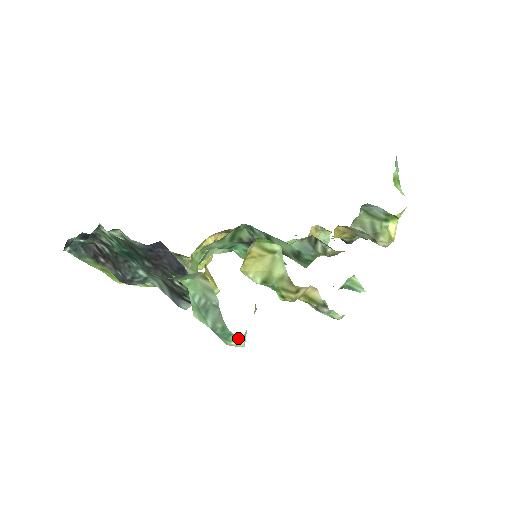
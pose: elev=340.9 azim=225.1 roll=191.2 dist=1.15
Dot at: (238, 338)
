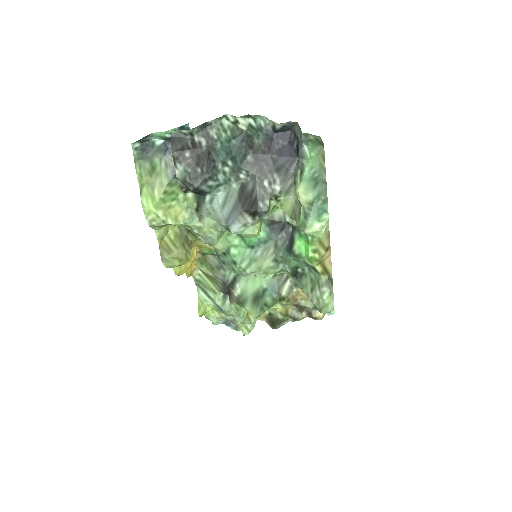
Dot at: (328, 218)
